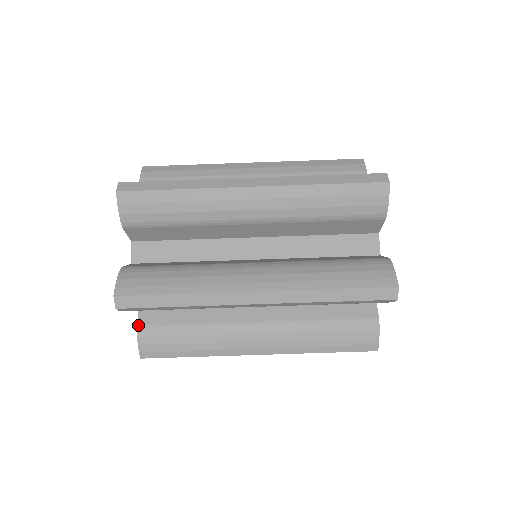
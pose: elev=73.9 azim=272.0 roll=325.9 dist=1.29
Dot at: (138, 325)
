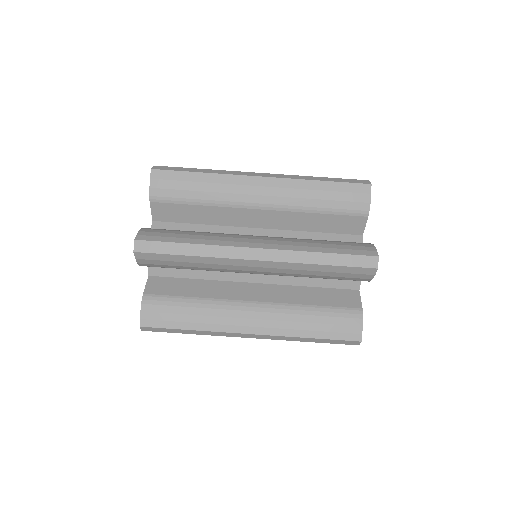
Dot at: occluded
